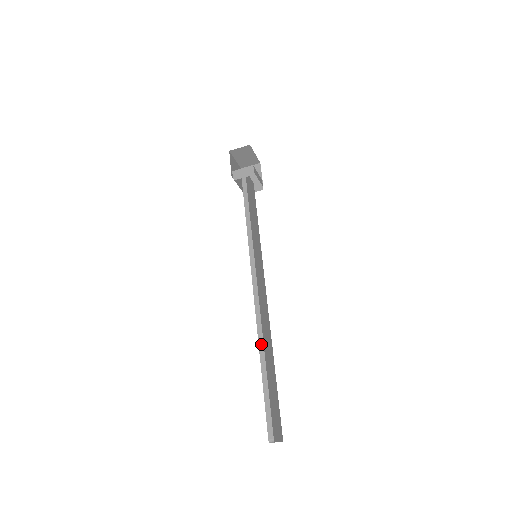
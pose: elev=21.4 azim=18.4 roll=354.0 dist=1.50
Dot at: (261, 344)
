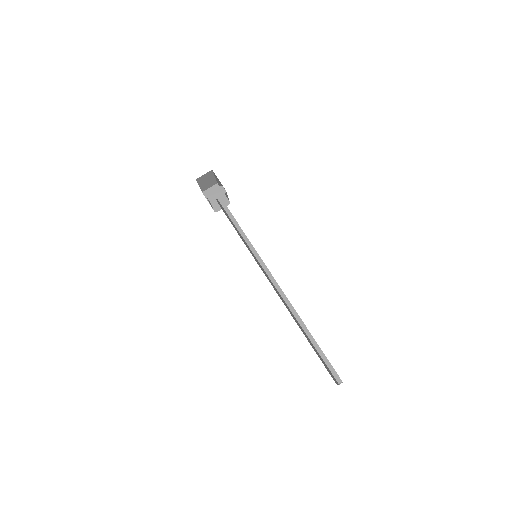
Dot at: (298, 318)
